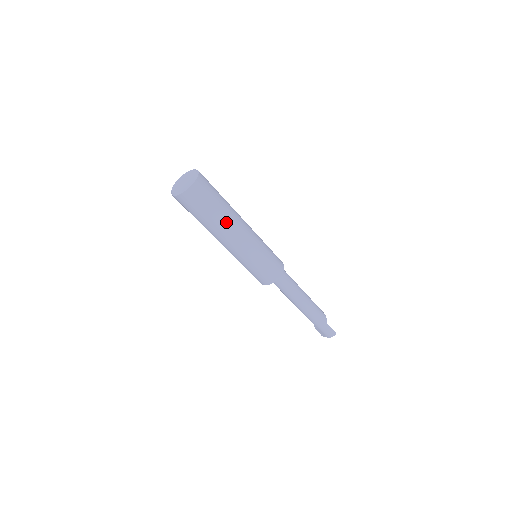
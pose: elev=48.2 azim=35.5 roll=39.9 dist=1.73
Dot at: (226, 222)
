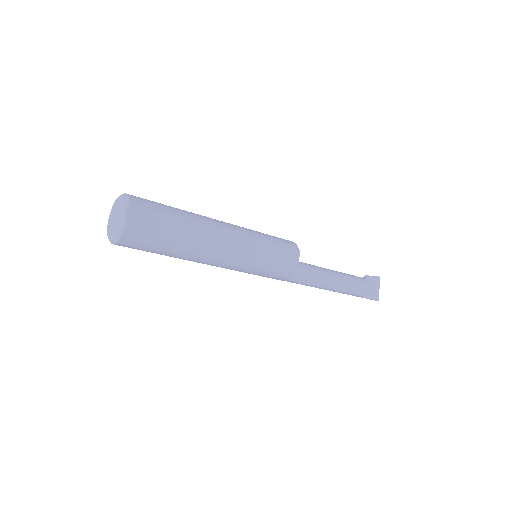
Dot at: (183, 259)
